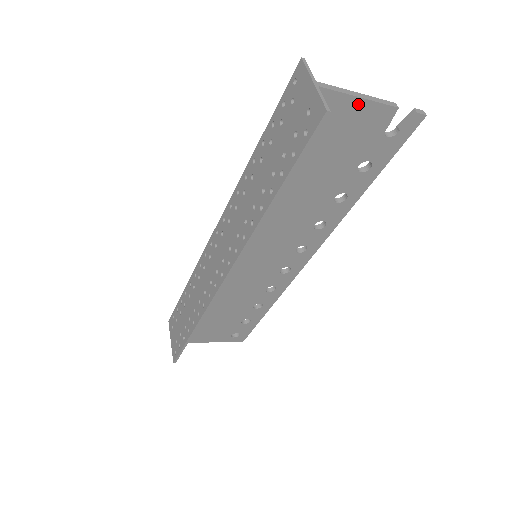
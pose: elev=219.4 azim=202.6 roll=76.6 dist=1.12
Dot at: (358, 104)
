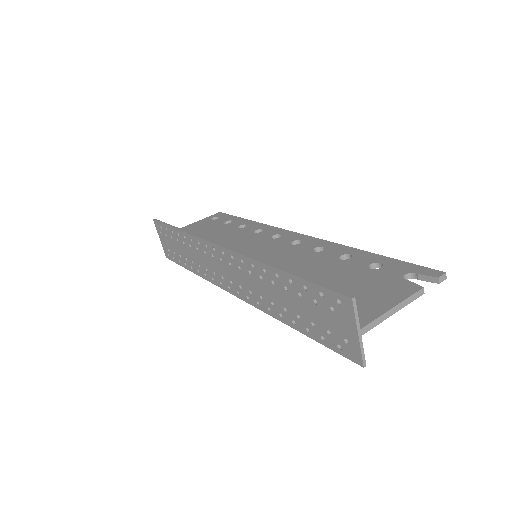
Dot at: occluded
